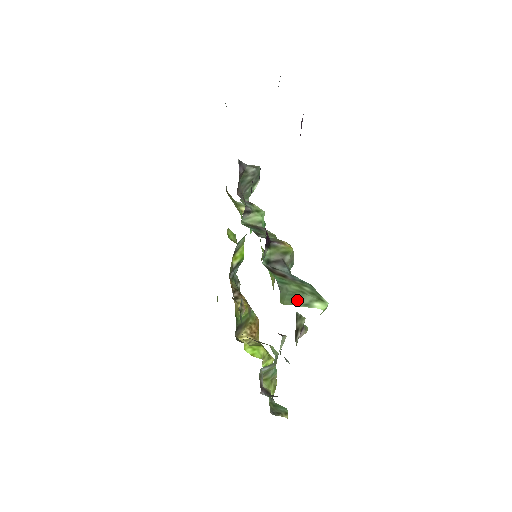
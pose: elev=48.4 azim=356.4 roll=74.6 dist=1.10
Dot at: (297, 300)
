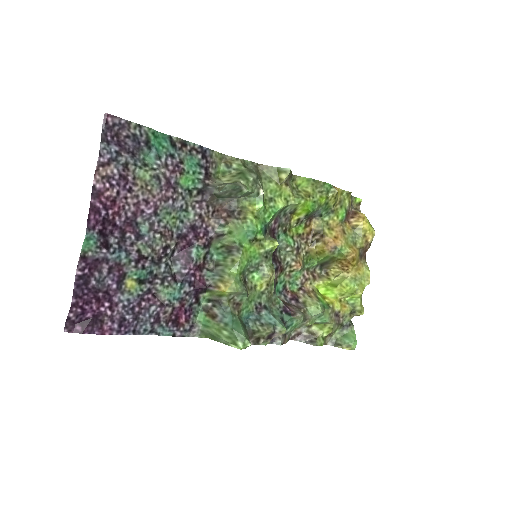
Dot at: (217, 339)
